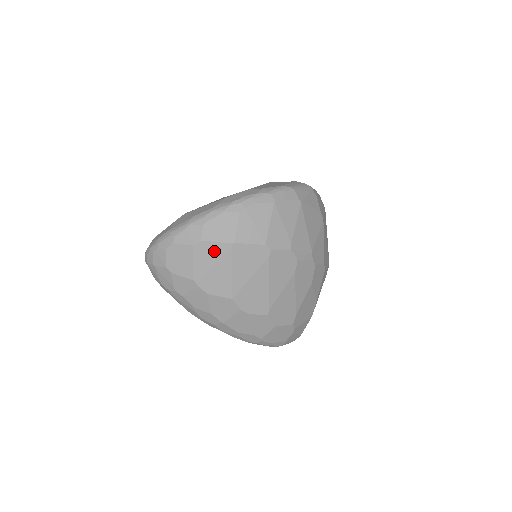
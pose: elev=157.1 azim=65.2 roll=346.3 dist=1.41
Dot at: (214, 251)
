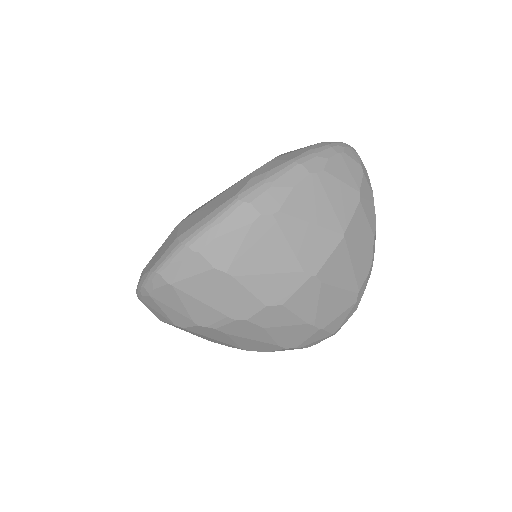
Dot at: occluded
